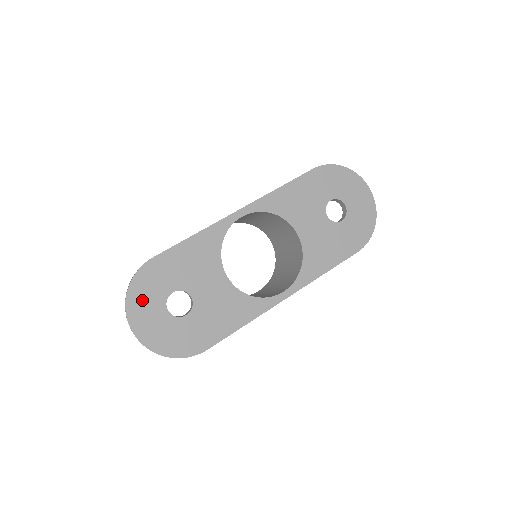
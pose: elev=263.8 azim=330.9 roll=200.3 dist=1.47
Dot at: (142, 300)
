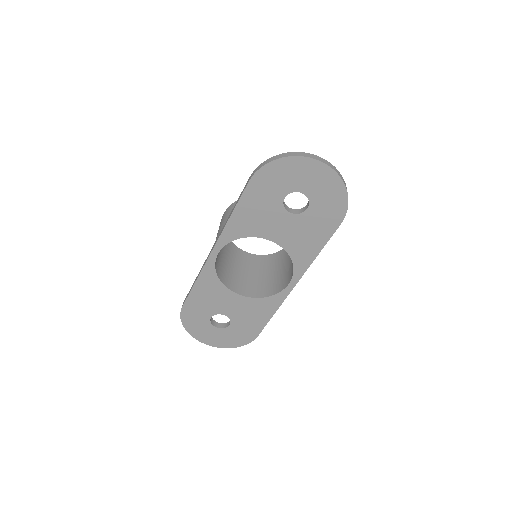
Dot at: (197, 329)
